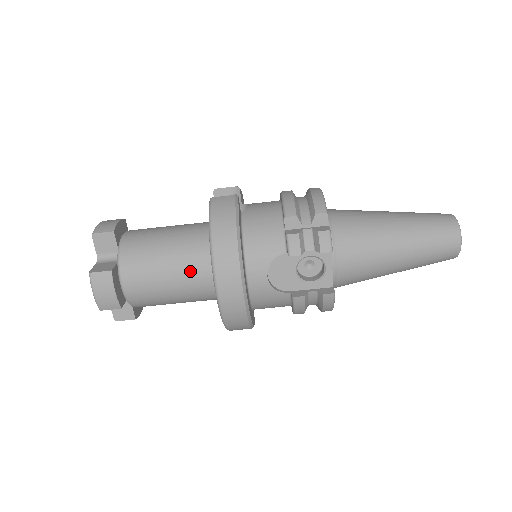
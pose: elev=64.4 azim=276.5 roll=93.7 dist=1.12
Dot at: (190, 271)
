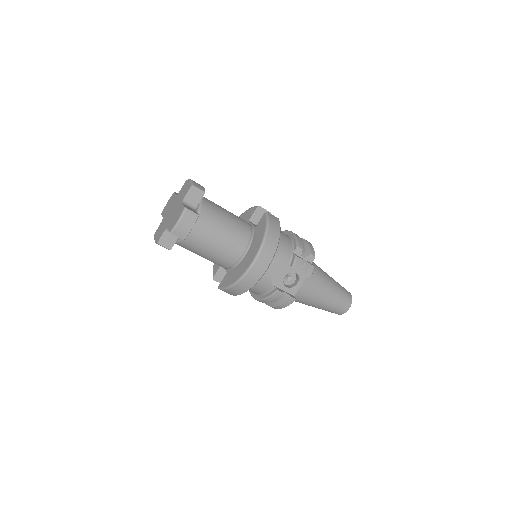
Dot at: (234, 243)
